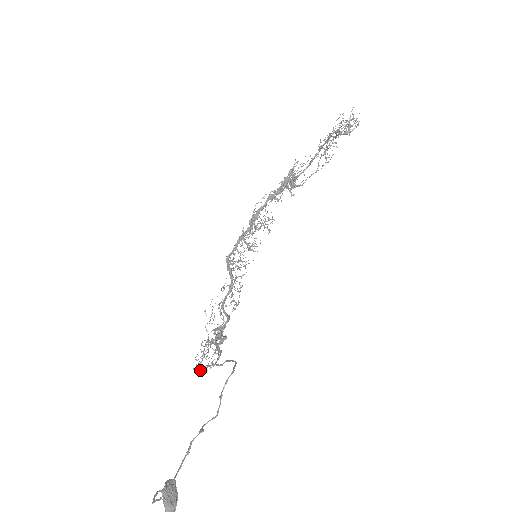
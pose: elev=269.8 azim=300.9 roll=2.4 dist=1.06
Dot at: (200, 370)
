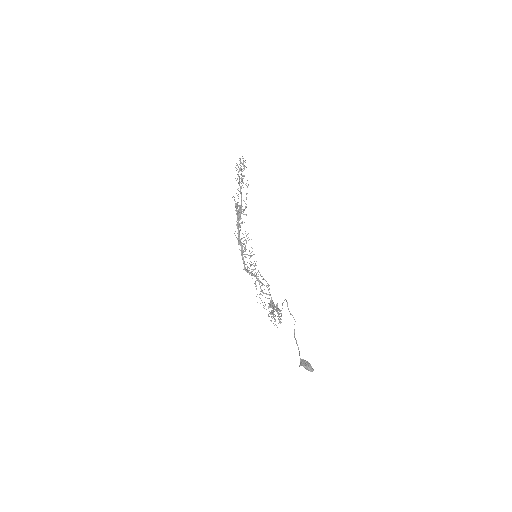
Dot at: (278, 323)
